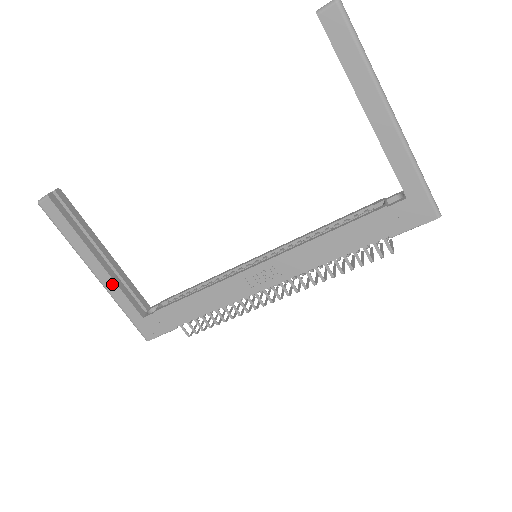
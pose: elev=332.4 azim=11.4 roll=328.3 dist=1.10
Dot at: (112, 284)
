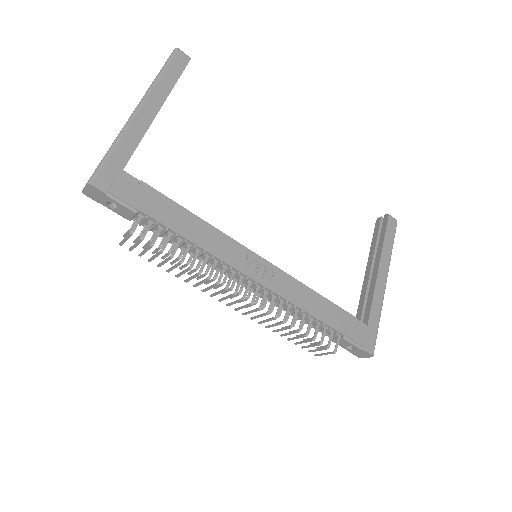
Dot at: (142, 127)
